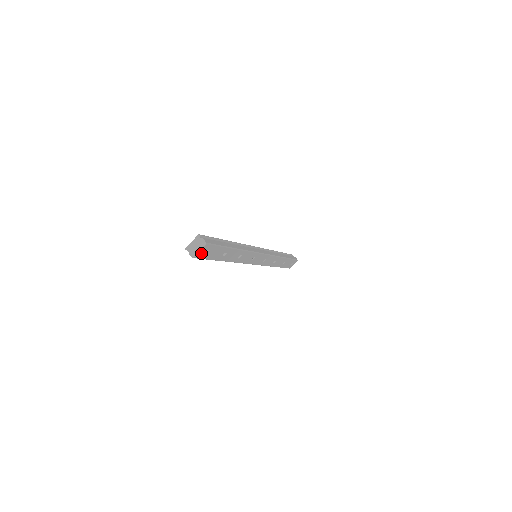
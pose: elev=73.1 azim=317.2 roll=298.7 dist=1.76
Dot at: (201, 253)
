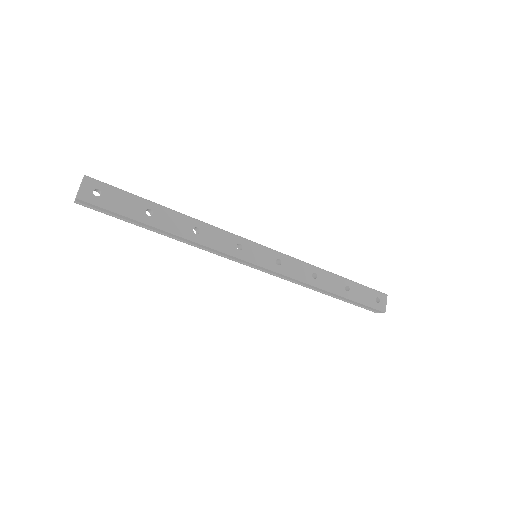
Dot at: (88, 193)
